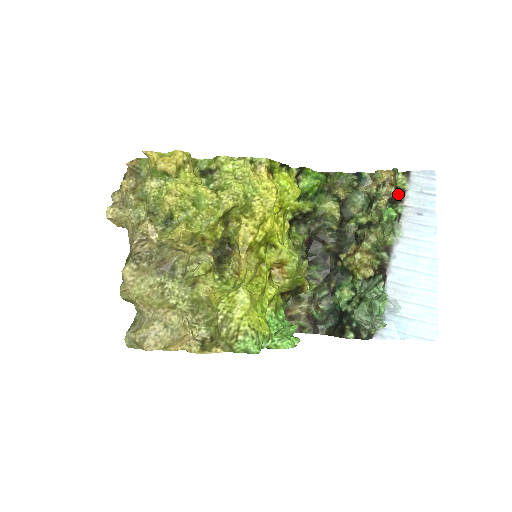
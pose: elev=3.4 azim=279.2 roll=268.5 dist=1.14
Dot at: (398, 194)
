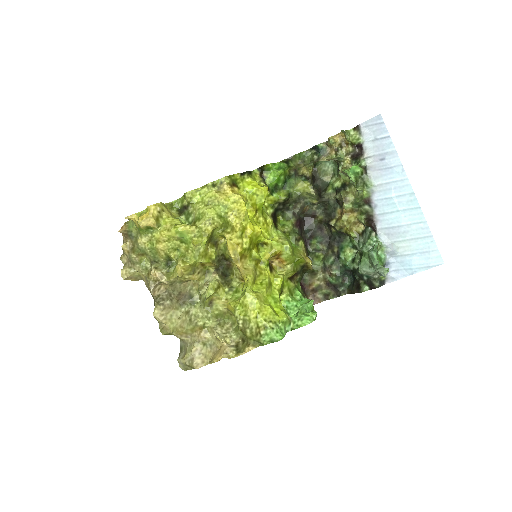
Dot at: (357, 149)
